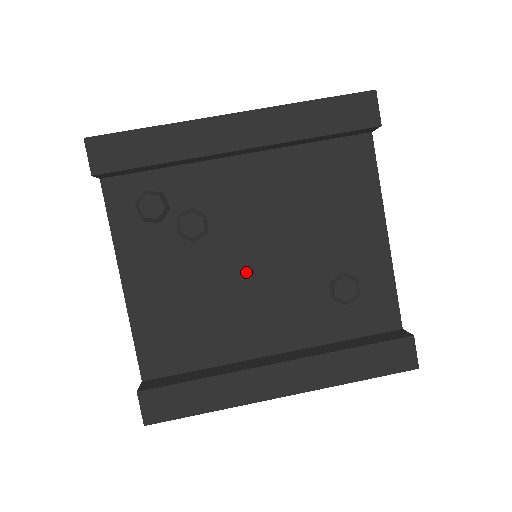
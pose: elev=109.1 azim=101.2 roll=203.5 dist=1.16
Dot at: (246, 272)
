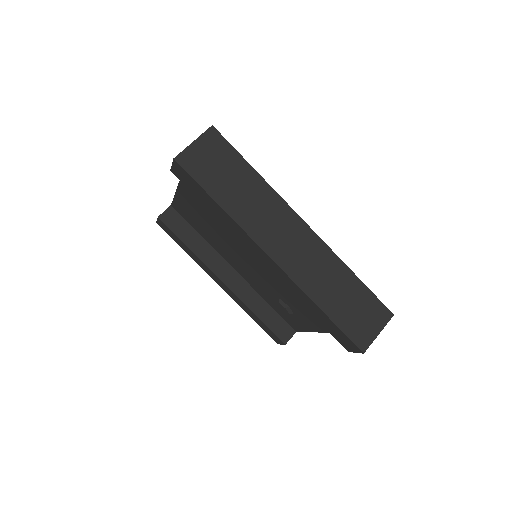
Dot at: (243, 254)
